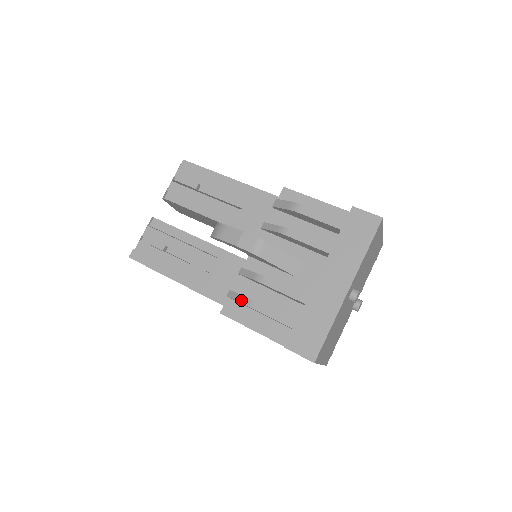
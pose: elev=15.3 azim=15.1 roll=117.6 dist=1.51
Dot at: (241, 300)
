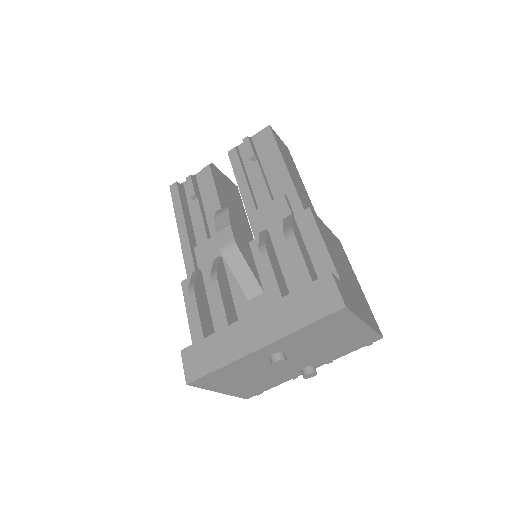
Dot at: (191, 284)
